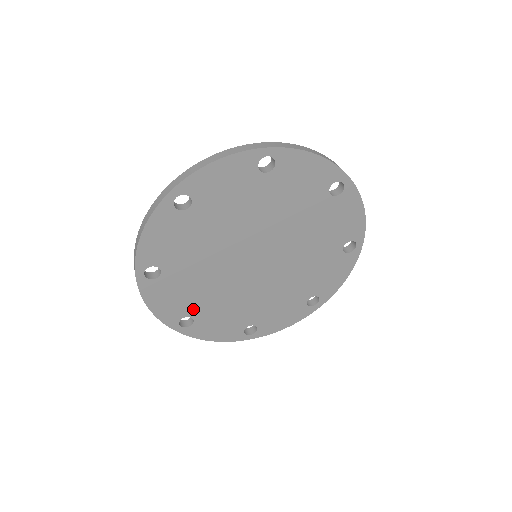
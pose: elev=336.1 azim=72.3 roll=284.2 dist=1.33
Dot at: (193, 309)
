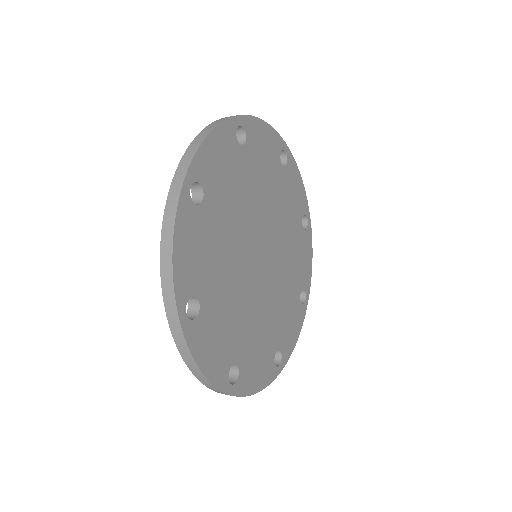
Dot at: (272, 346)
